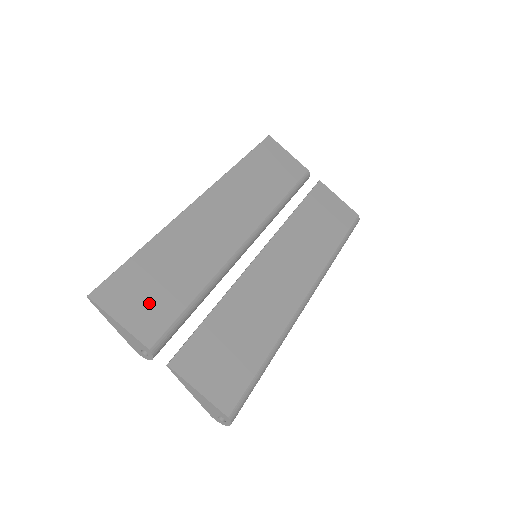
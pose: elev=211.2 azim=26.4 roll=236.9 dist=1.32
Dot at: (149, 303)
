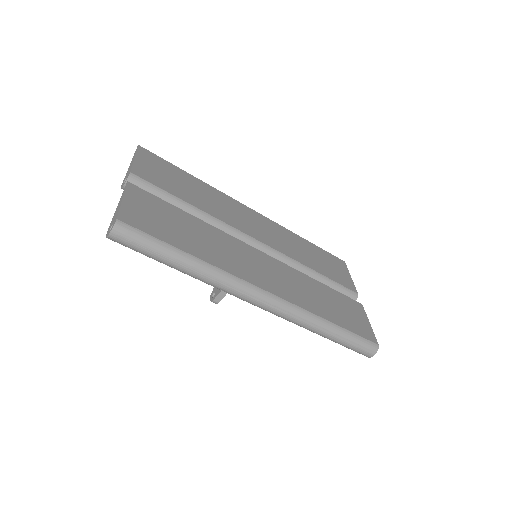
Dot at: (161, 175)
